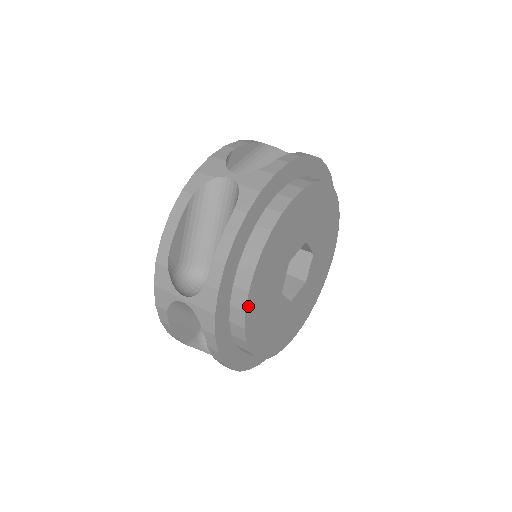
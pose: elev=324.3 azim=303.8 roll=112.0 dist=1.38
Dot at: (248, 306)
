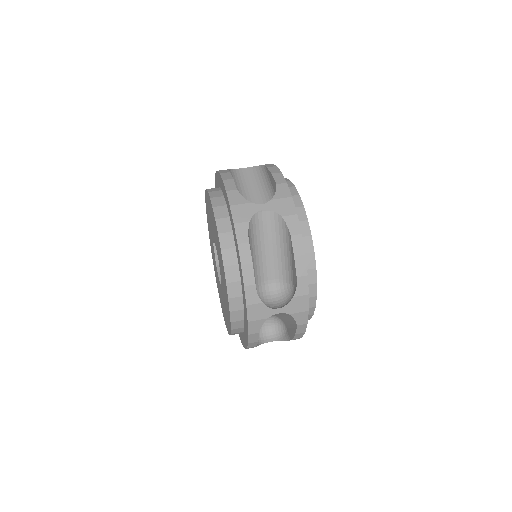
Dot at: occluded
